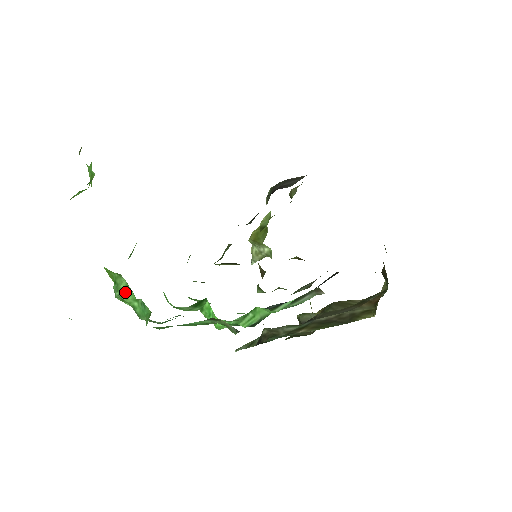
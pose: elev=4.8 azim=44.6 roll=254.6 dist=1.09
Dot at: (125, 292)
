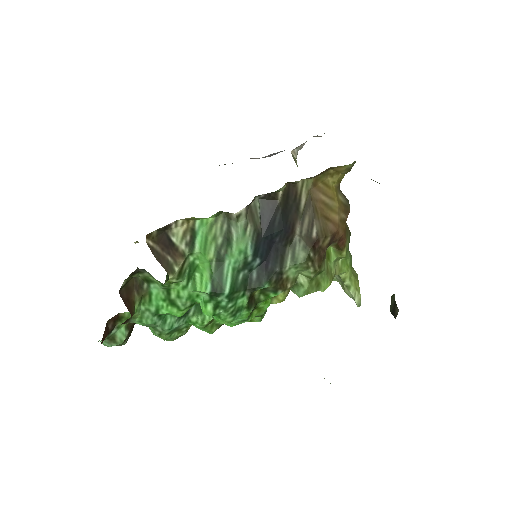
Dot at: occluded
